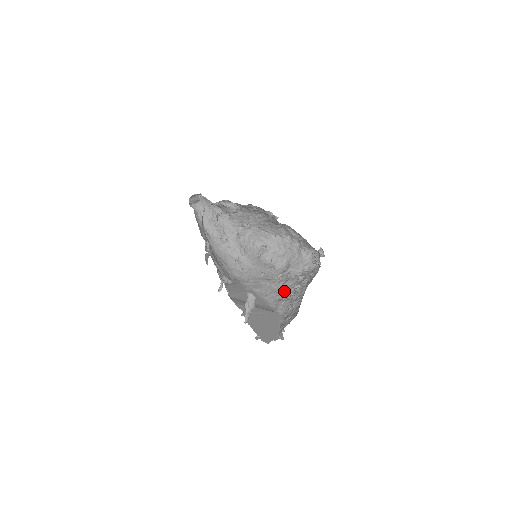
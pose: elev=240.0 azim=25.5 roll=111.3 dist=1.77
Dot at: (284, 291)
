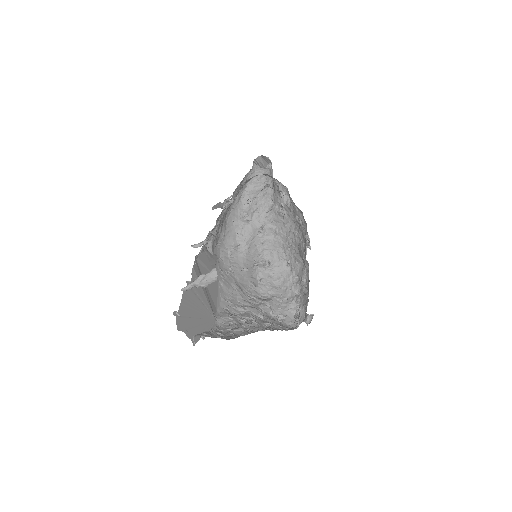
Dot at: occluded
